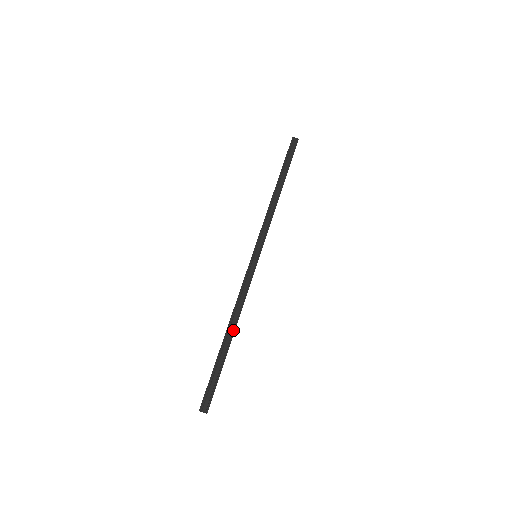
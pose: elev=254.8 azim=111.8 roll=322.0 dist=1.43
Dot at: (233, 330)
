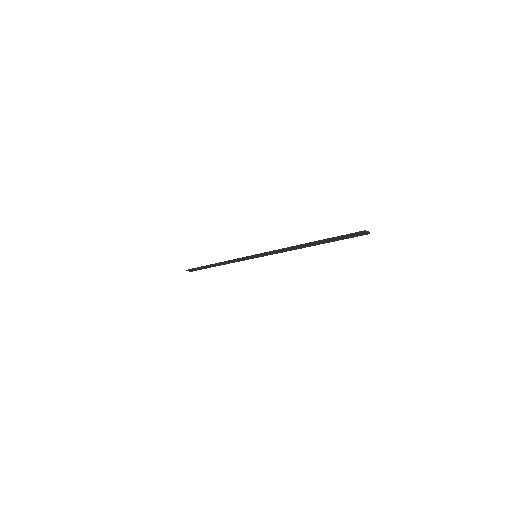
Dot at: (219, 265)
